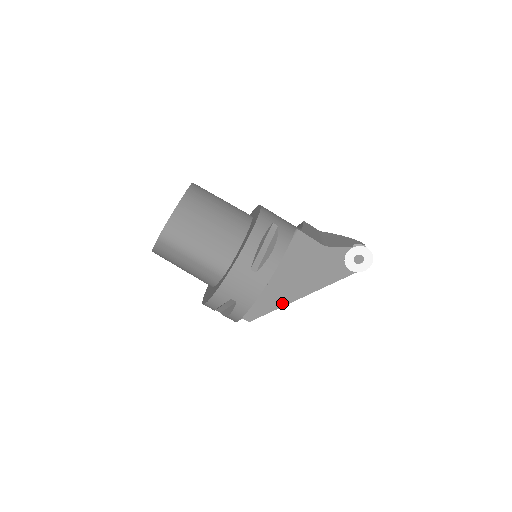
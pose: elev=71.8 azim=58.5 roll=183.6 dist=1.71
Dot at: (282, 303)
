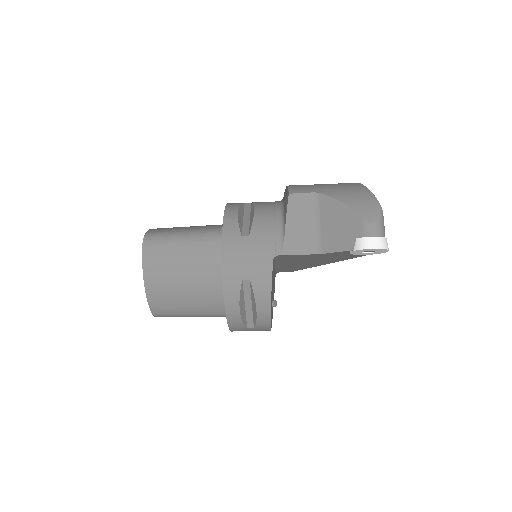
Dot at: (311, 267)
